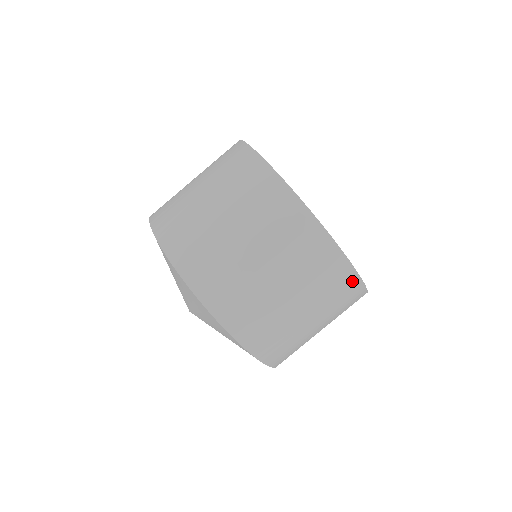
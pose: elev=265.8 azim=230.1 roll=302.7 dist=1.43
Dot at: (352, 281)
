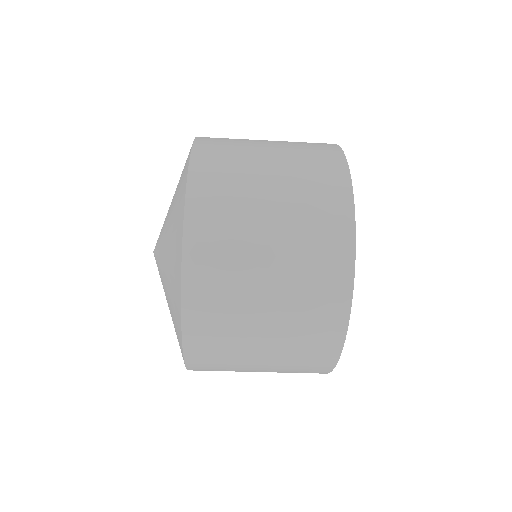
Dot at: occluded
